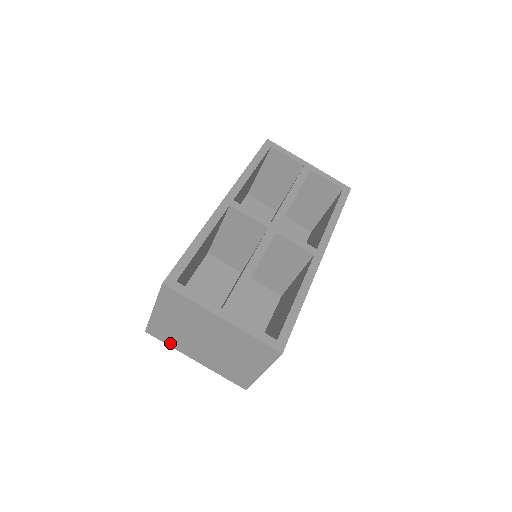
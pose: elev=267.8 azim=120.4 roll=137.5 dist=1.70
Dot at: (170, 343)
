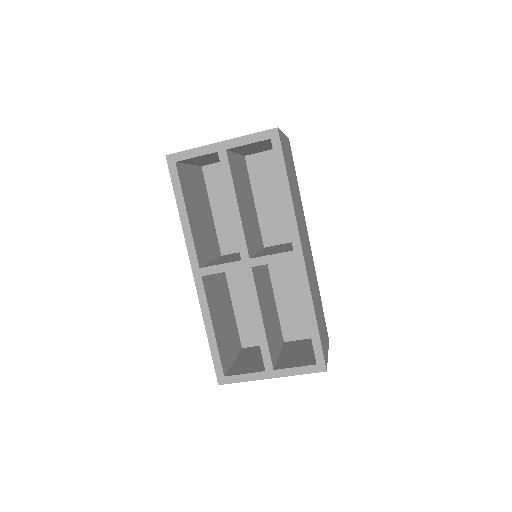
Dot at: occluded
